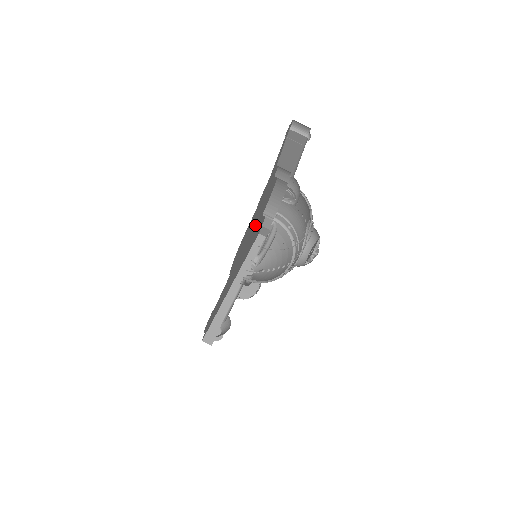
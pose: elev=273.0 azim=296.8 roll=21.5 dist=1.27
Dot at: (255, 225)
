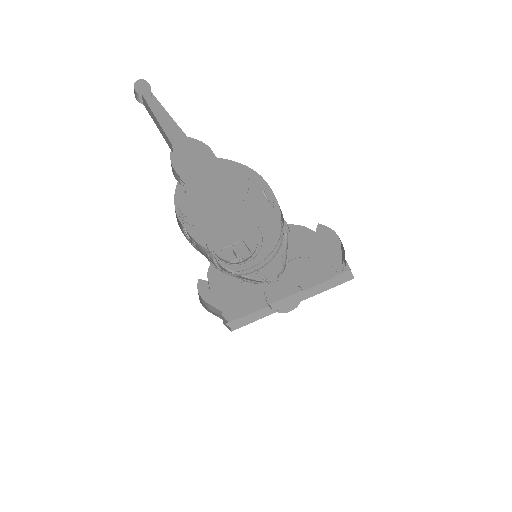
Dot at: (254, 221)
